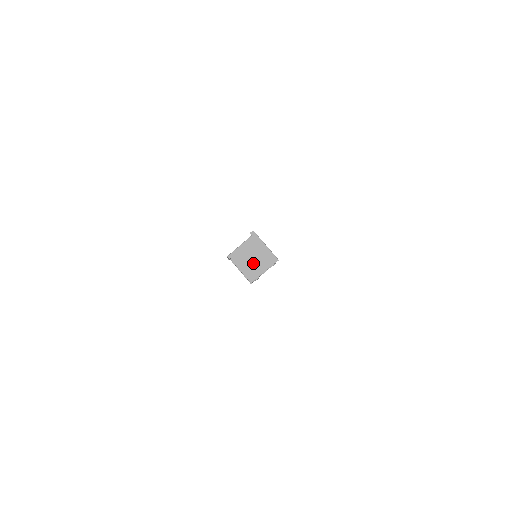
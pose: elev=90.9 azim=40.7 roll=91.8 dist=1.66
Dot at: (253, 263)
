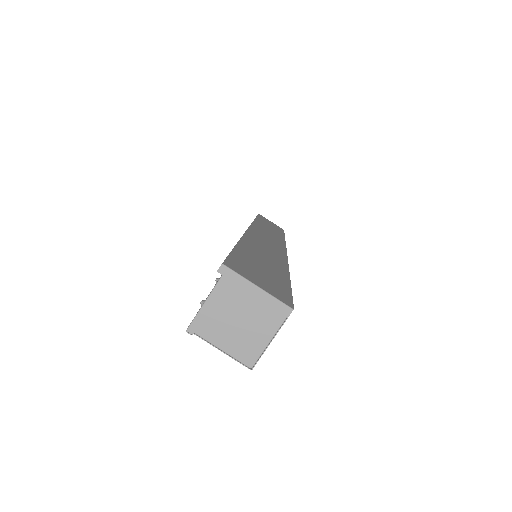
Dot at: (243, 328)
